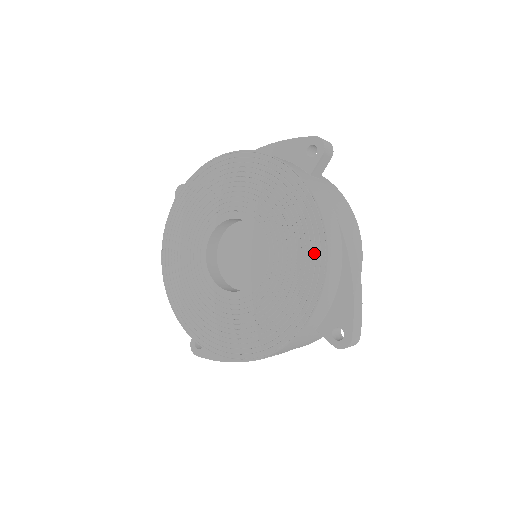
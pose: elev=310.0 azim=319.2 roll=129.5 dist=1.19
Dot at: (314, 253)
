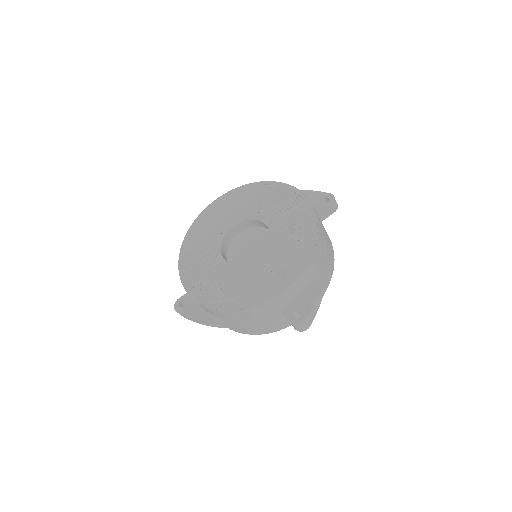
Dot at: (304, 252)
